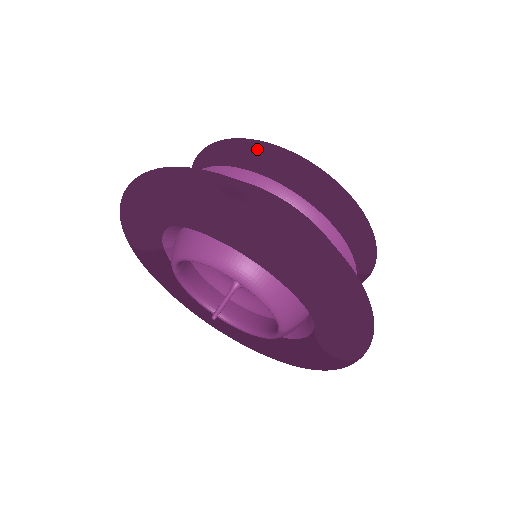
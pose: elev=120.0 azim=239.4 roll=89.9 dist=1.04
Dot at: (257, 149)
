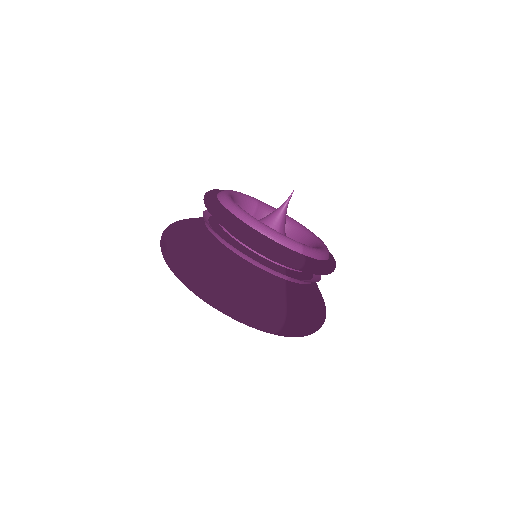
Dot at: occluded
